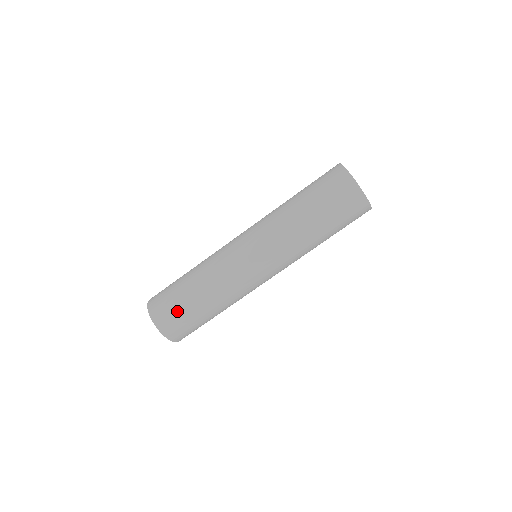
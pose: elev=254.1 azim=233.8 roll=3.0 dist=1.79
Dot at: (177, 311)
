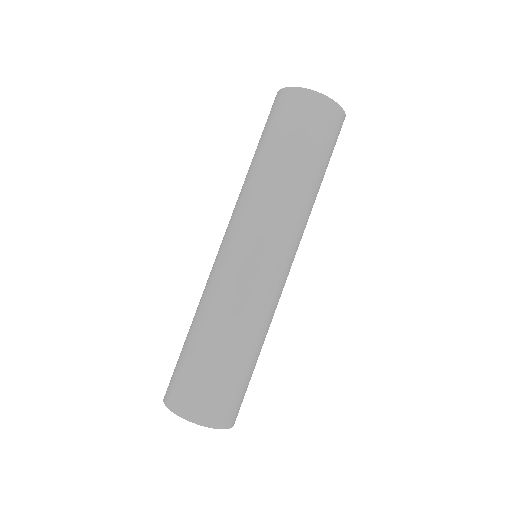
Dot at: (199, 380)
